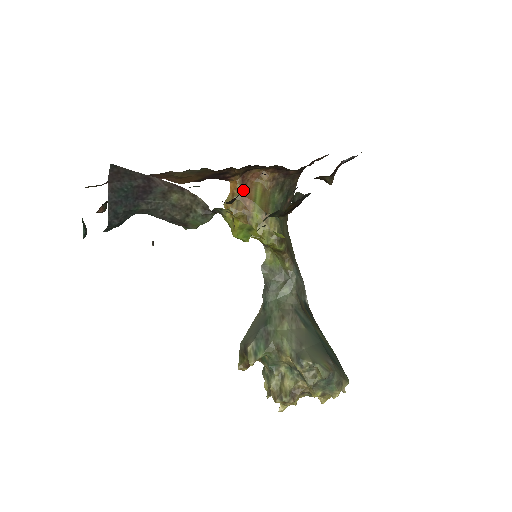
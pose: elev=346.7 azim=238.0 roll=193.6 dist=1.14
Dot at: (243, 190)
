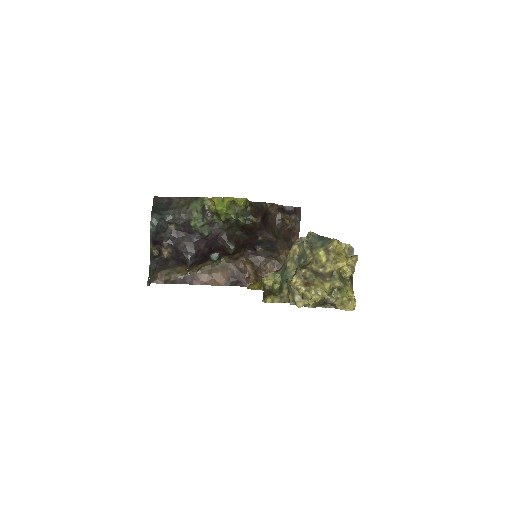
Dot at: occluded
